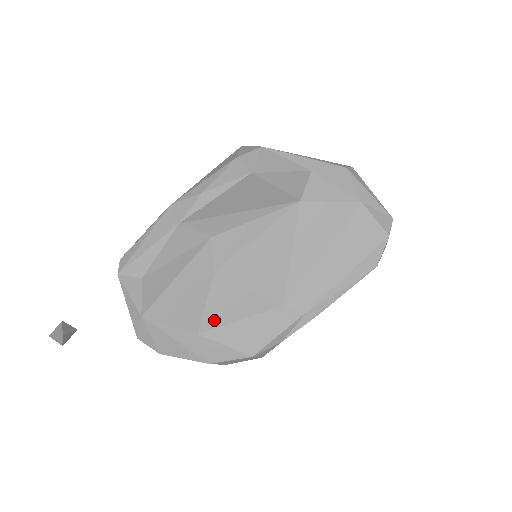
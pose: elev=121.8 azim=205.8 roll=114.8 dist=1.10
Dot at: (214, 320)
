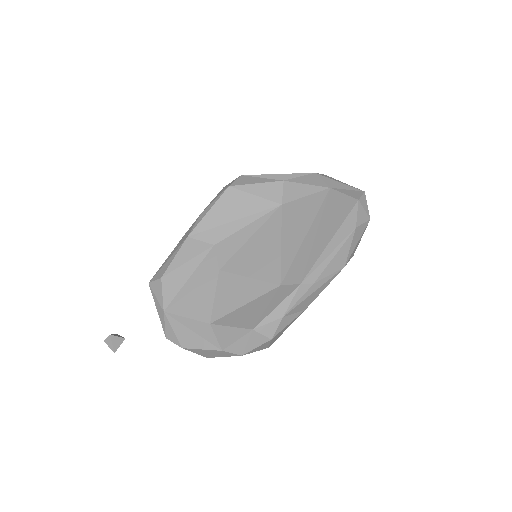
Dot at: (223, 309)
